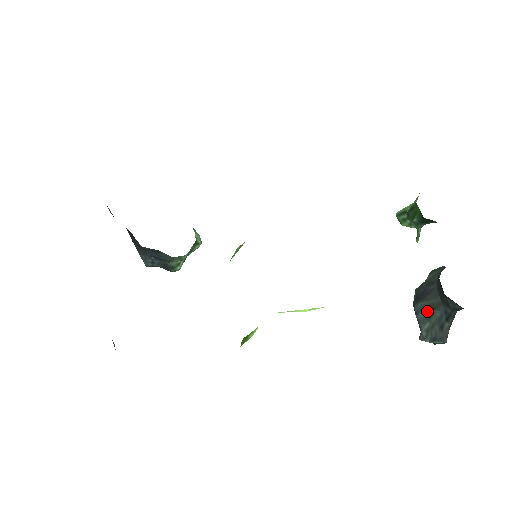
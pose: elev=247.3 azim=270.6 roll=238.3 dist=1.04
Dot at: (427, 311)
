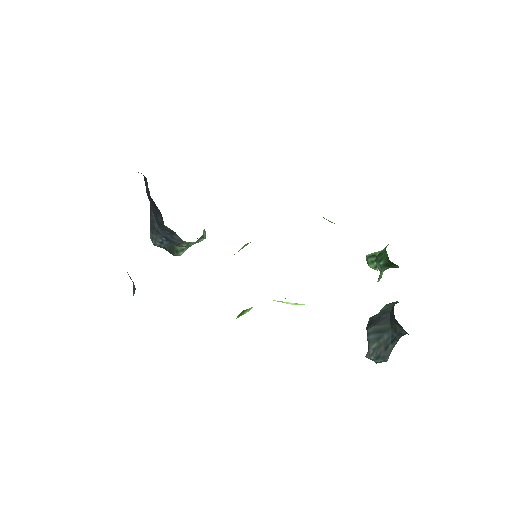
Dot at: (378, 333)
